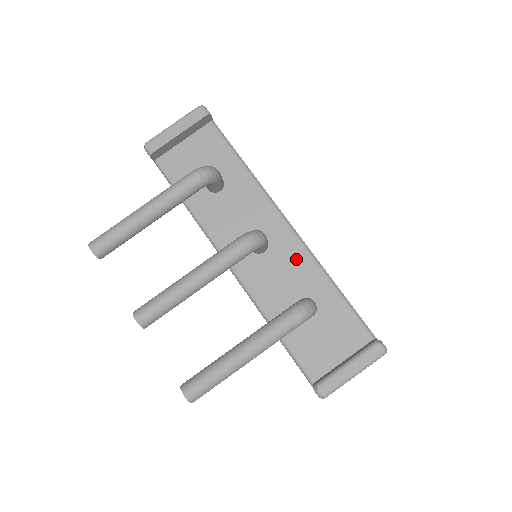
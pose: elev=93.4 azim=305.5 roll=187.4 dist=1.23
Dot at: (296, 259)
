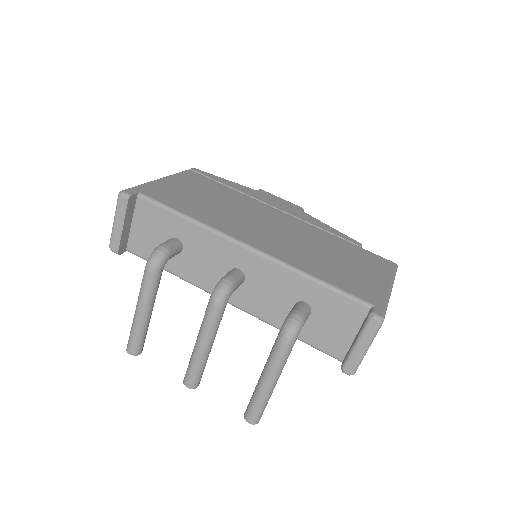
Dot at: (271, 274)
